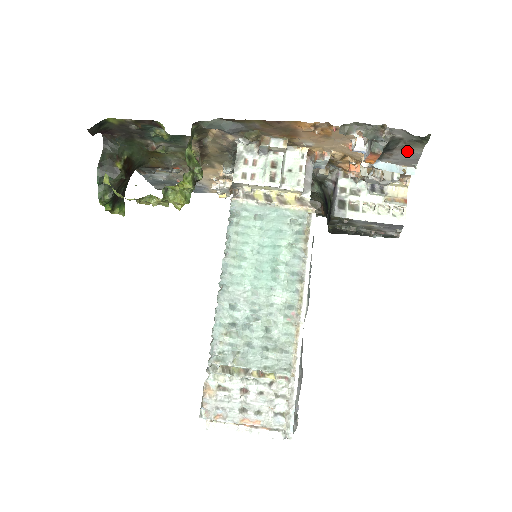
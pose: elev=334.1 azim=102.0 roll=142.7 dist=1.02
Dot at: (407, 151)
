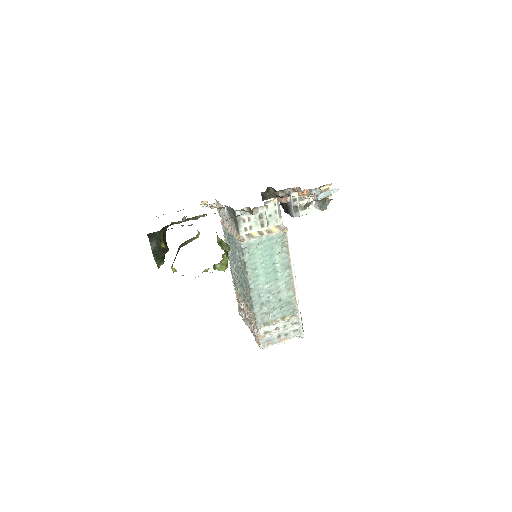
Dot at: occluded
